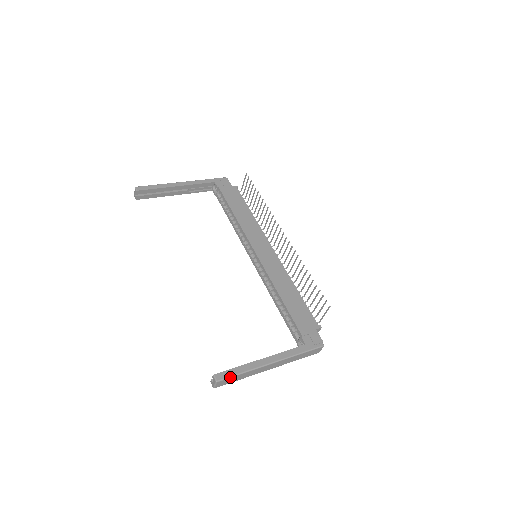
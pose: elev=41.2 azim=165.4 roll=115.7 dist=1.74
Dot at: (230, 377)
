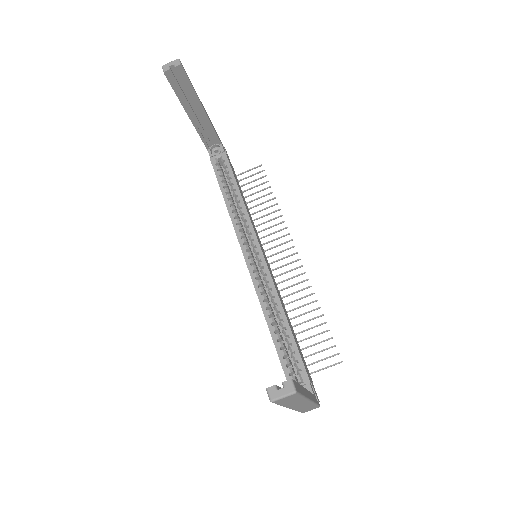
Dot at: (300, 394)
